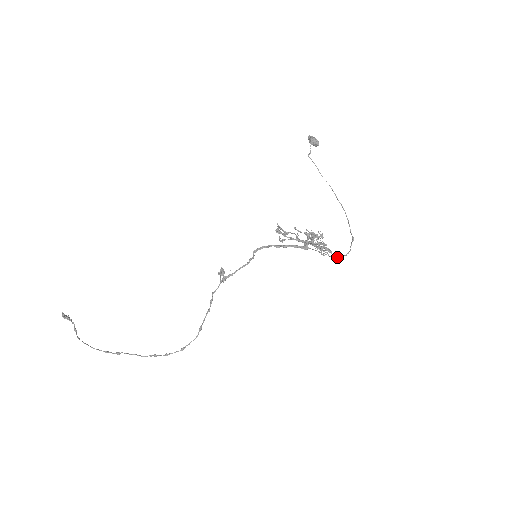
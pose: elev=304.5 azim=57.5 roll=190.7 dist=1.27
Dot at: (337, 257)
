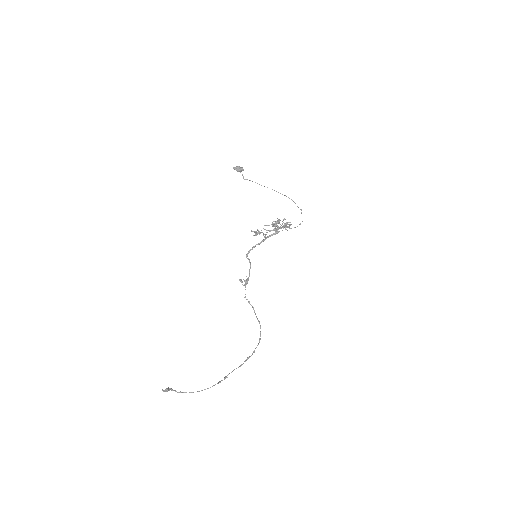
Dot at: occluded
